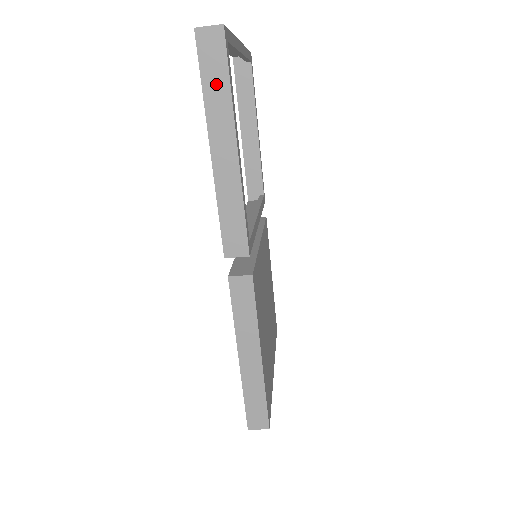
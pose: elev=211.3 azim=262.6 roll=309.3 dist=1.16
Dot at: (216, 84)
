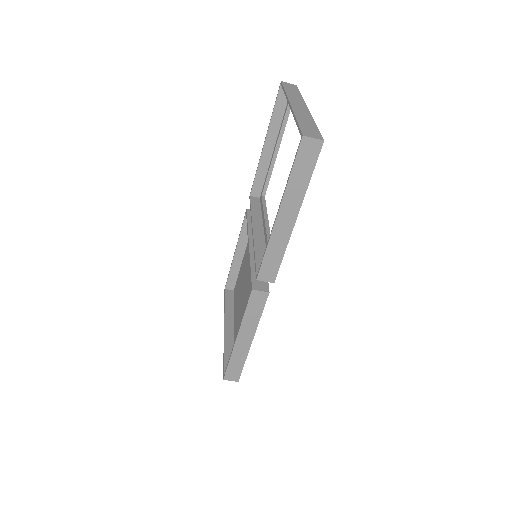
Dot at: (301, 175)
